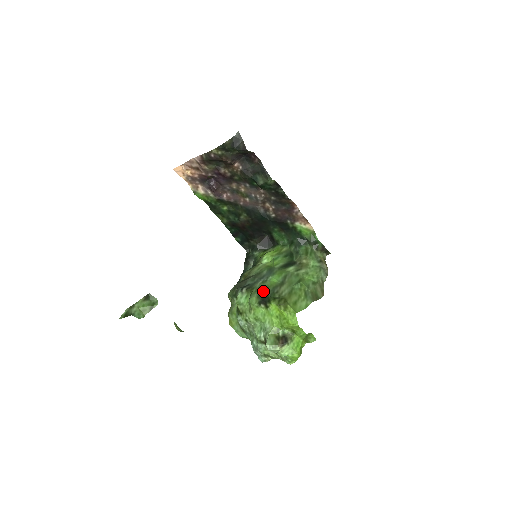
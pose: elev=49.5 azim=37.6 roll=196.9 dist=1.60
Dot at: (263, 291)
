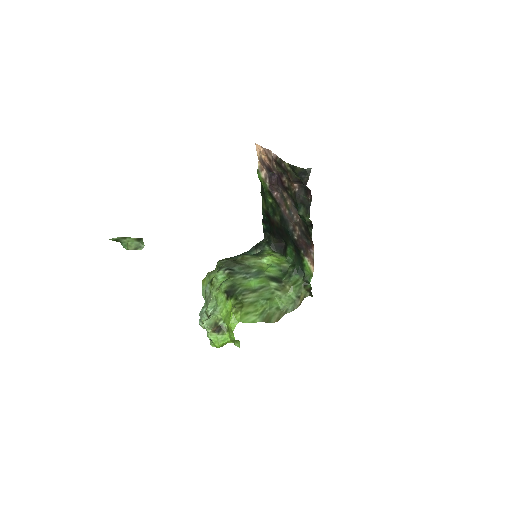
Dot at: (236, 285)
